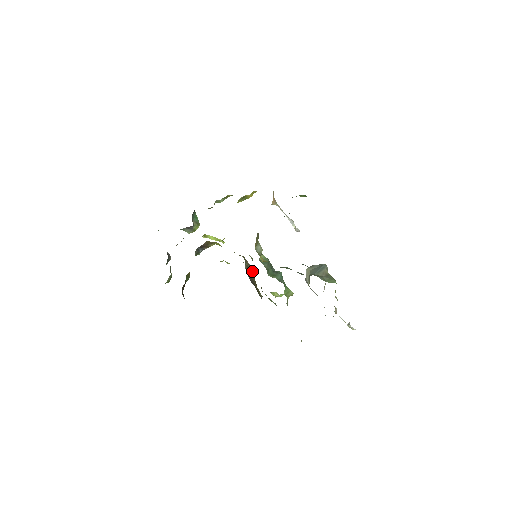
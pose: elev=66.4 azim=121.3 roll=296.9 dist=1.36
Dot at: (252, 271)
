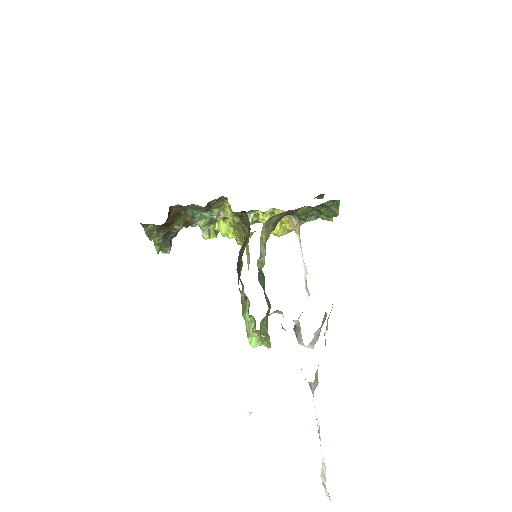
Dot at: occluded
